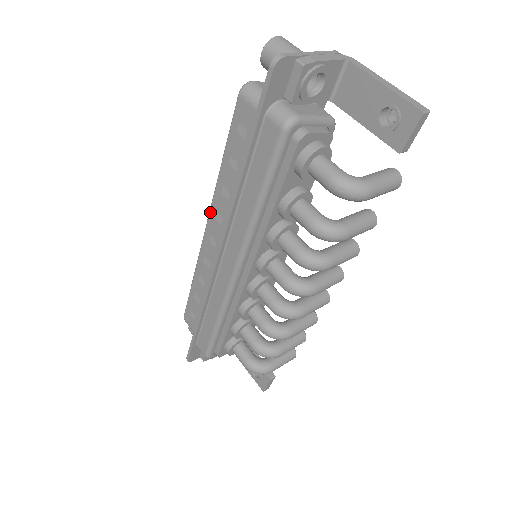
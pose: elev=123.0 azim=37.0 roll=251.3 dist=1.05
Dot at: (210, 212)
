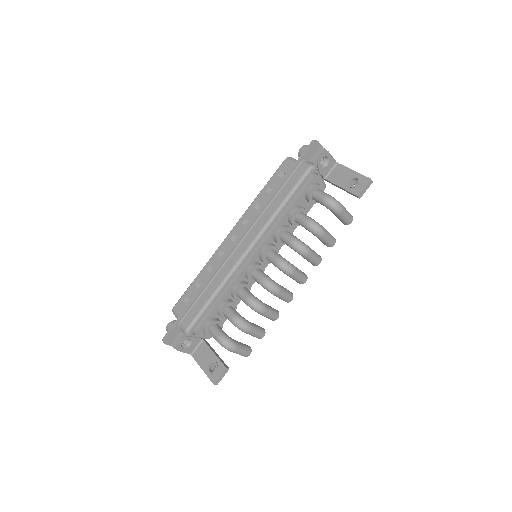
Dot at: (239, 221)
